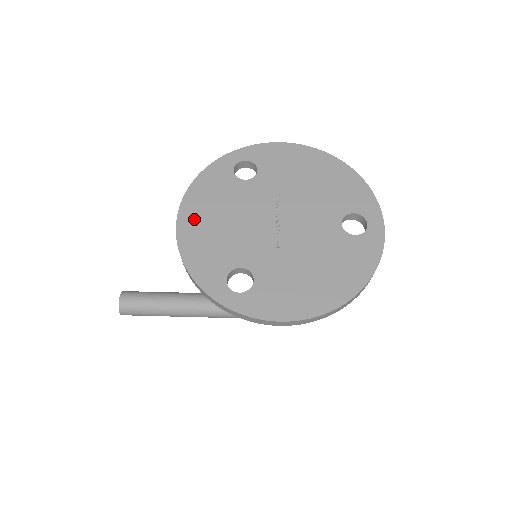
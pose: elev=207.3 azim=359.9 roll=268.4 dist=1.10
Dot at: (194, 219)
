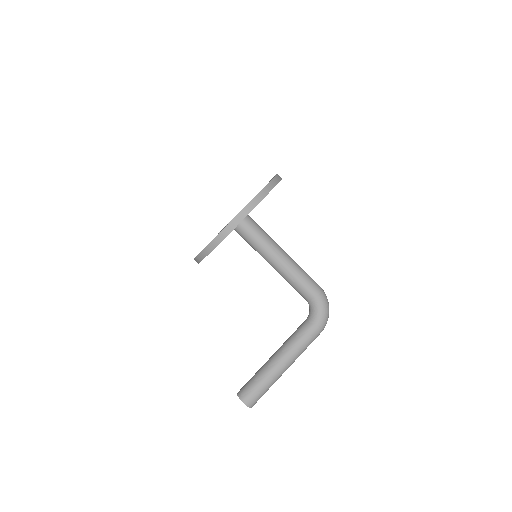
Dot at: occluded
